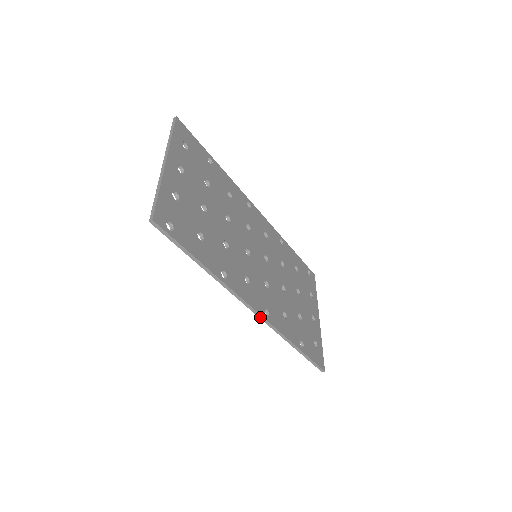
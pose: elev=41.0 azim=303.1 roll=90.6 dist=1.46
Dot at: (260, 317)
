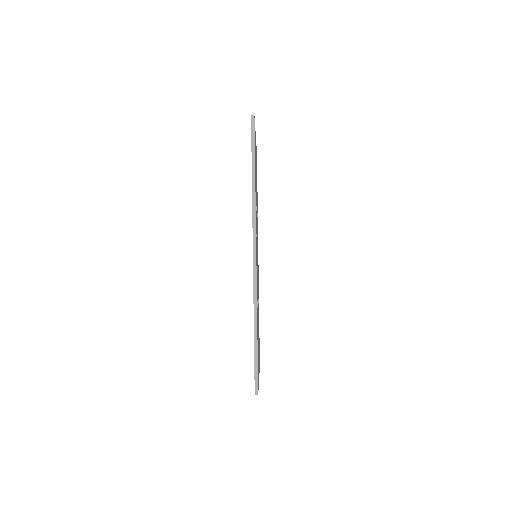
Dot at: (254, 262)
